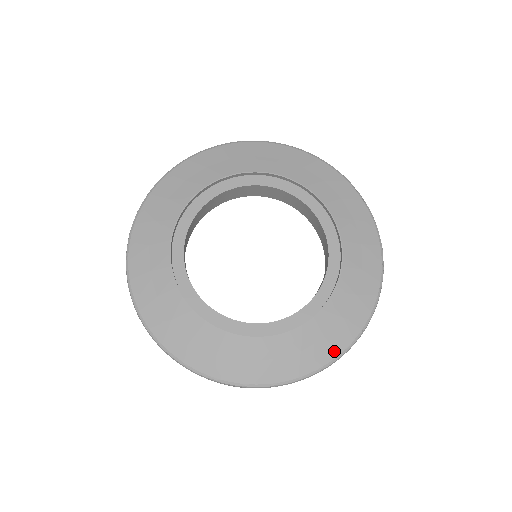
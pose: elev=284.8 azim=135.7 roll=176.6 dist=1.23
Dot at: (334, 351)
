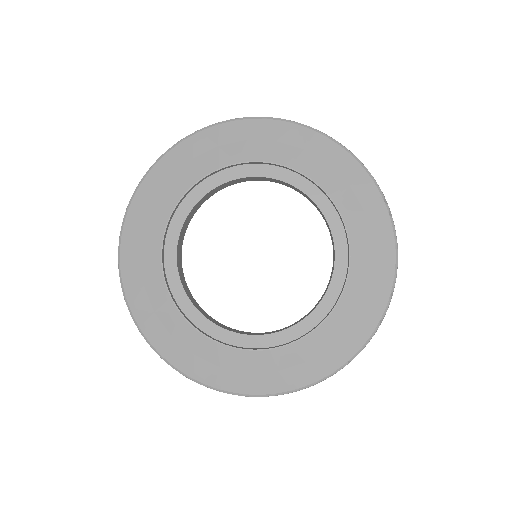
Dot at: (313, 376)
